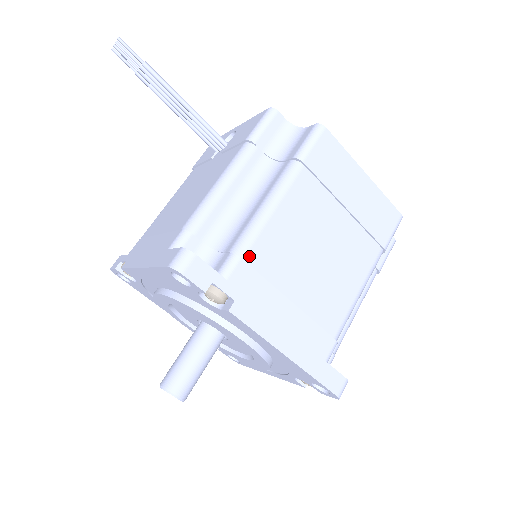
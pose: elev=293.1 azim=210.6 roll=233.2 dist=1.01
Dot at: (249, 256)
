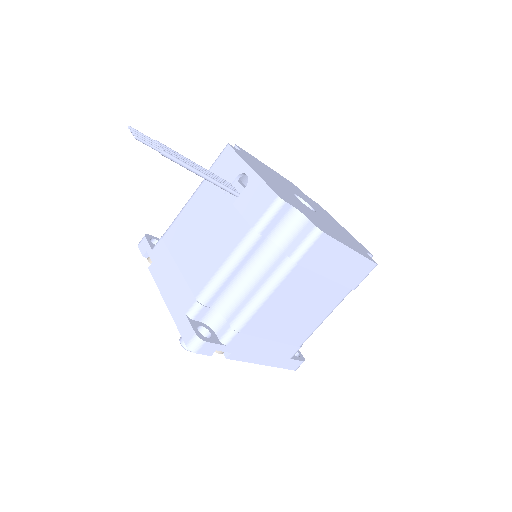
Dot at: (244, 329)
